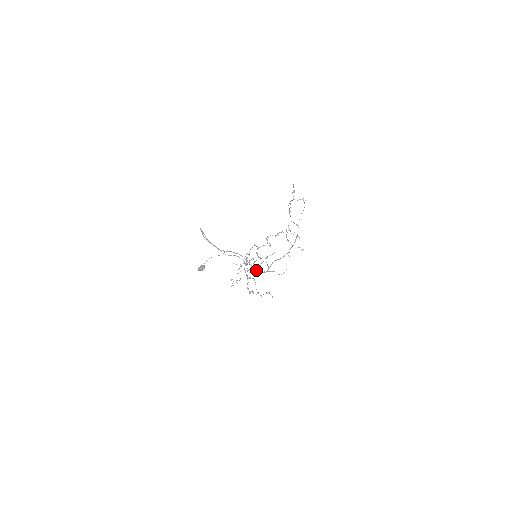
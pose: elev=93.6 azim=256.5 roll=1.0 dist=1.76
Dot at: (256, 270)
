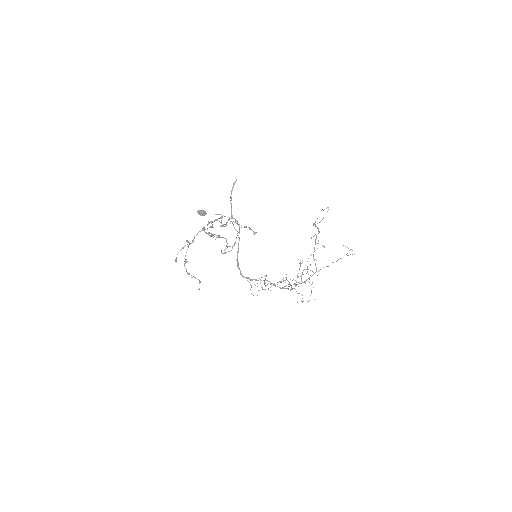
Dot at: occluded
